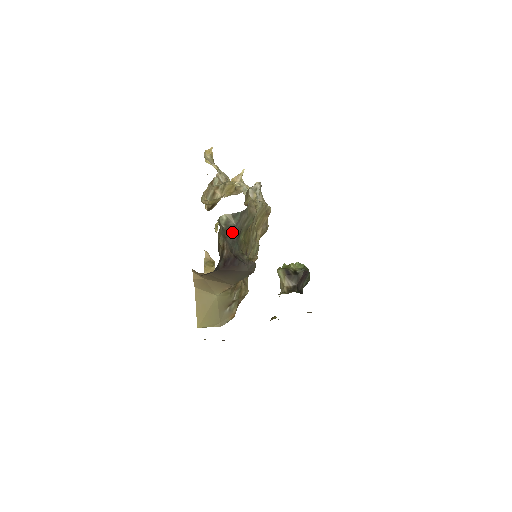
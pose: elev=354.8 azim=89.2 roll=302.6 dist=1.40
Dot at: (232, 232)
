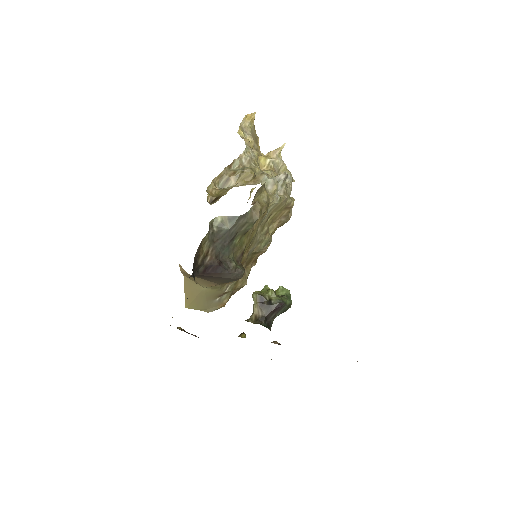
Dot at: (224, 236)
